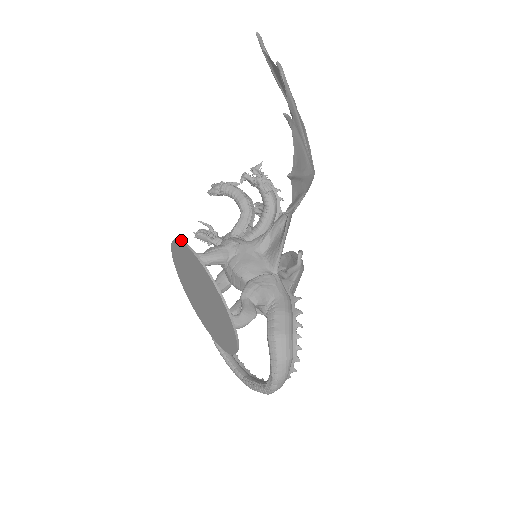
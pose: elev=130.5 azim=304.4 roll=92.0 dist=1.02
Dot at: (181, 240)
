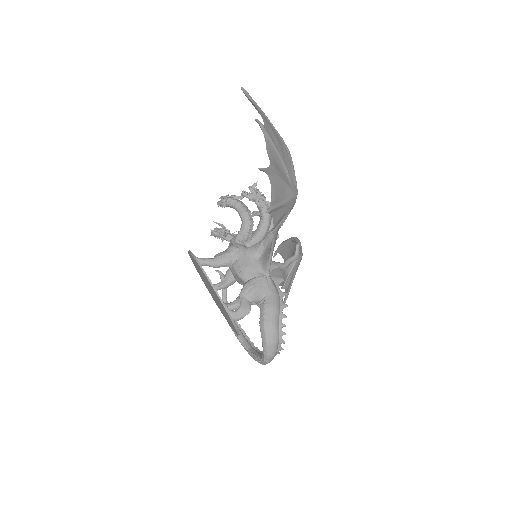
Dot at: (192, 254)
